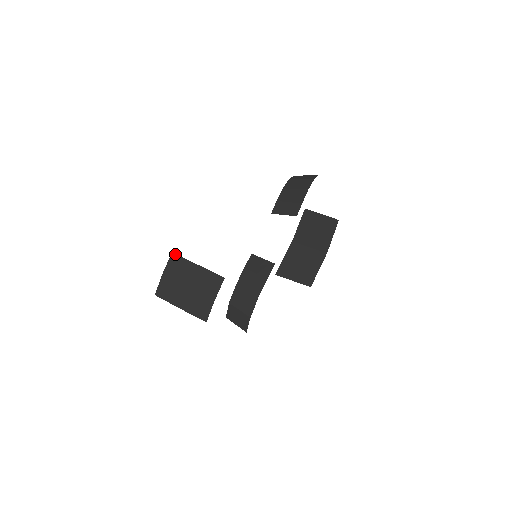
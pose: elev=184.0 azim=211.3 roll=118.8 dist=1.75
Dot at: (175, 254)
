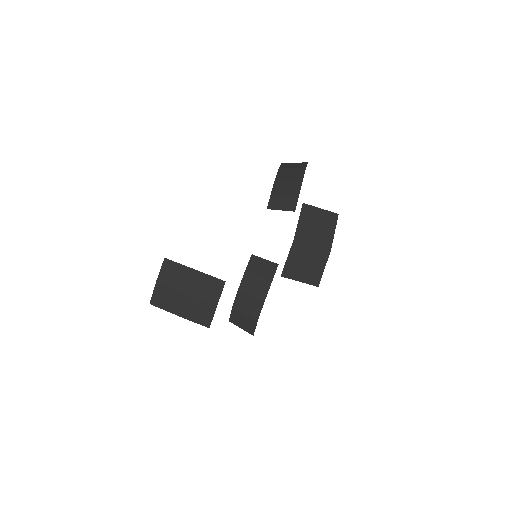
Dot at: (168, 259)
